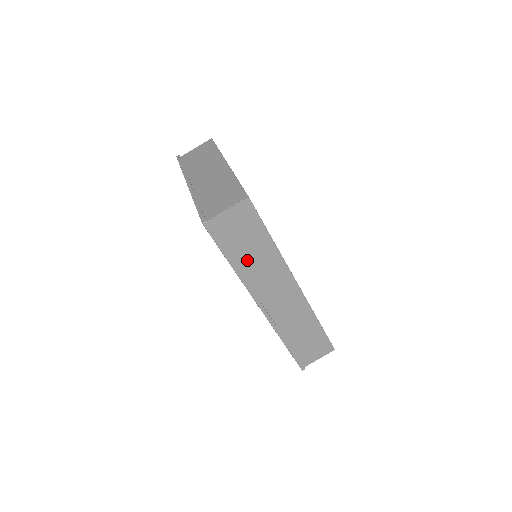
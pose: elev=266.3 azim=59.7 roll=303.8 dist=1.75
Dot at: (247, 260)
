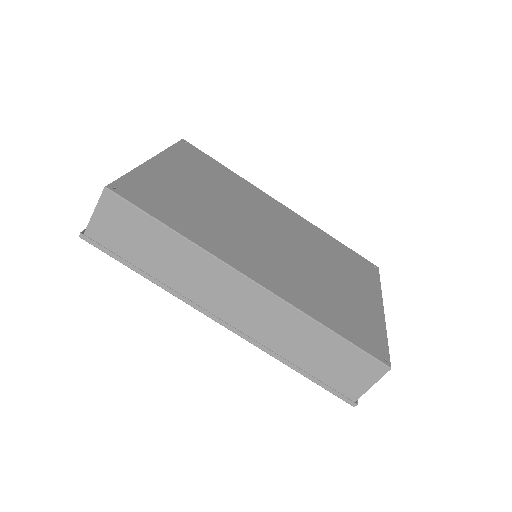
Dot at: (160, 265)
